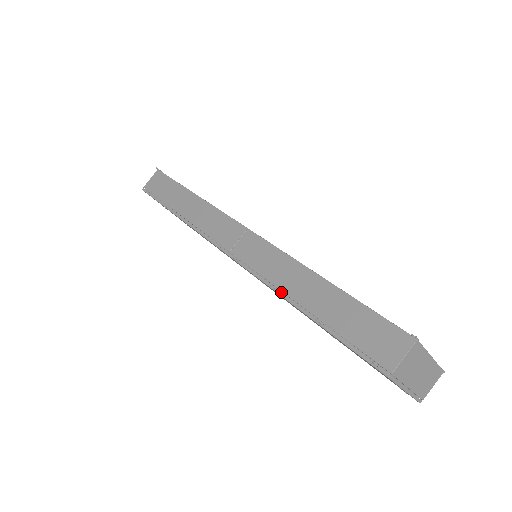
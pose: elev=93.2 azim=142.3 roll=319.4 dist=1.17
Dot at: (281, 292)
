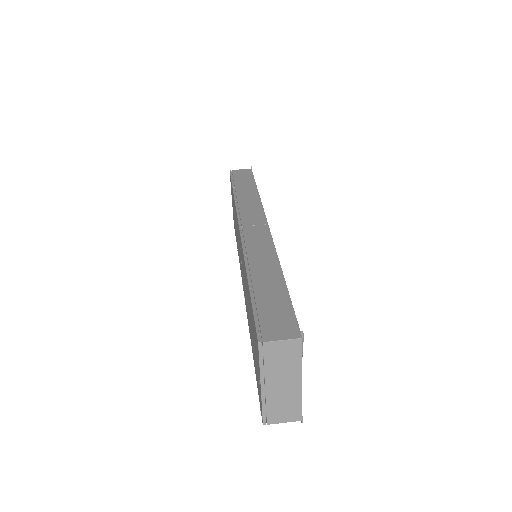
Dot at: (248, 263)
